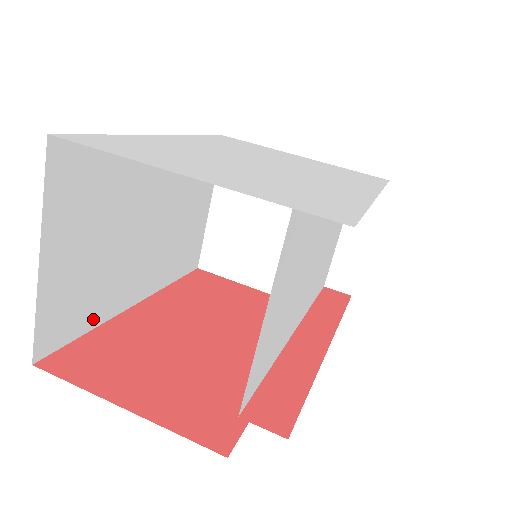
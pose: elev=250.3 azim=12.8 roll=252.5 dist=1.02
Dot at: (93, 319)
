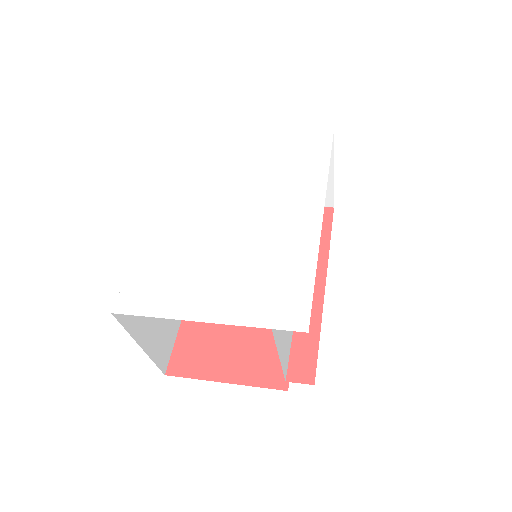
Dot at: (176, 325)
